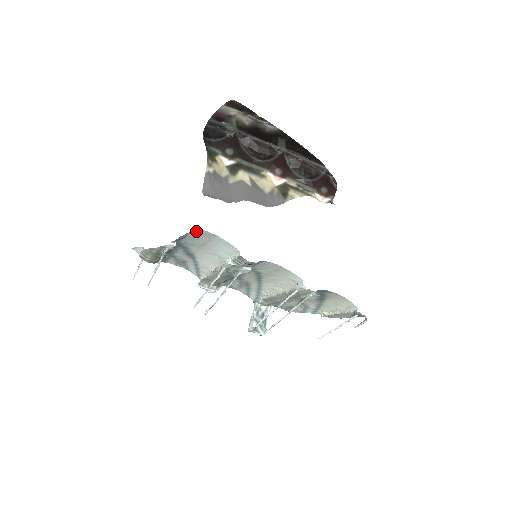
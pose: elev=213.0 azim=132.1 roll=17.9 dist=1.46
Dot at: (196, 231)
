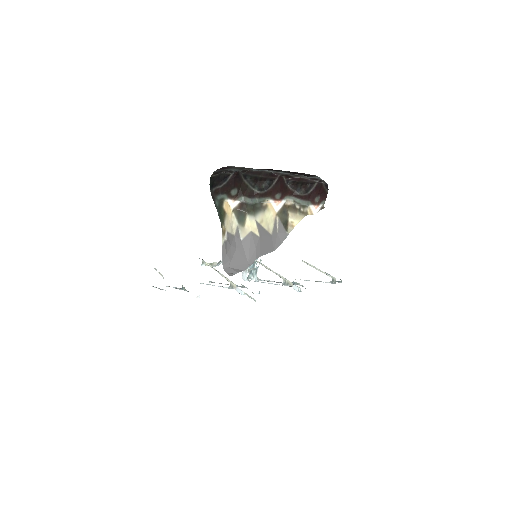
Dot at: occluded
